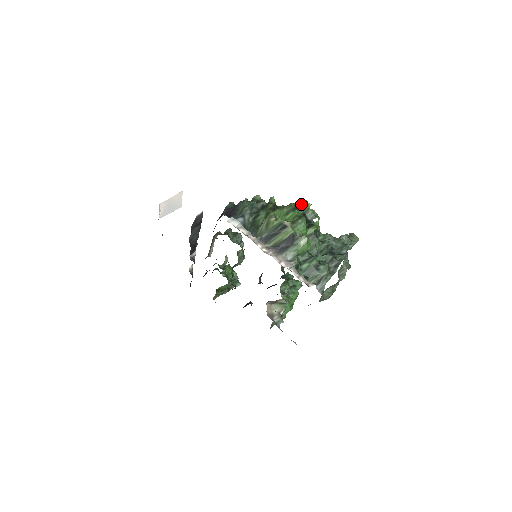
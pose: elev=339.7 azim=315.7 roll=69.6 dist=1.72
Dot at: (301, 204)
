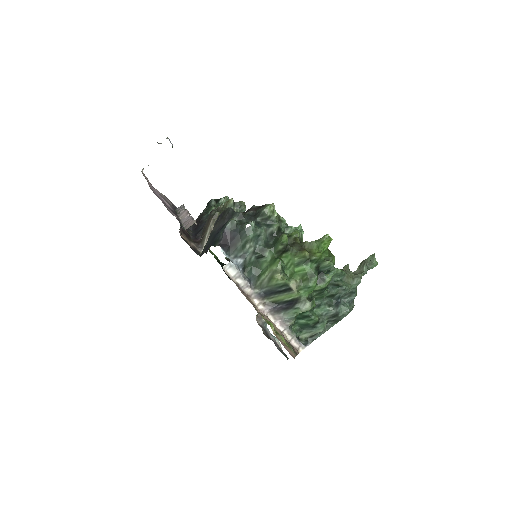
Dot at: (320, 239)
